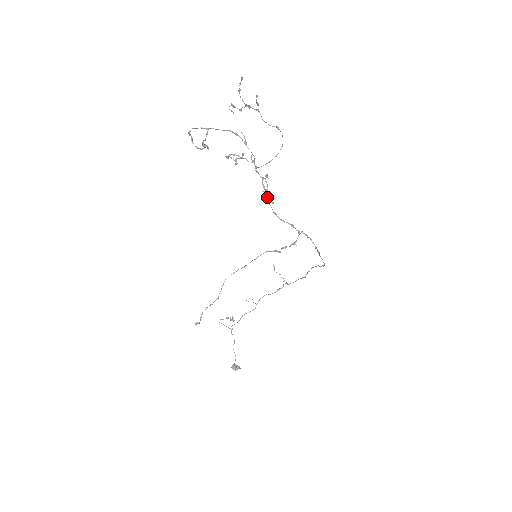
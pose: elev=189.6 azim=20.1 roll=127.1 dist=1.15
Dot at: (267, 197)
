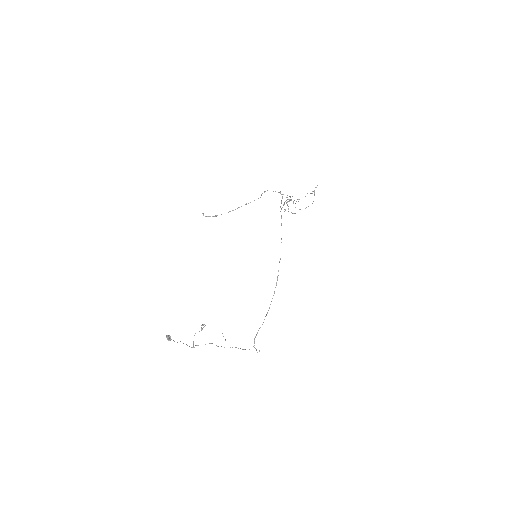
Dot at: occluded
